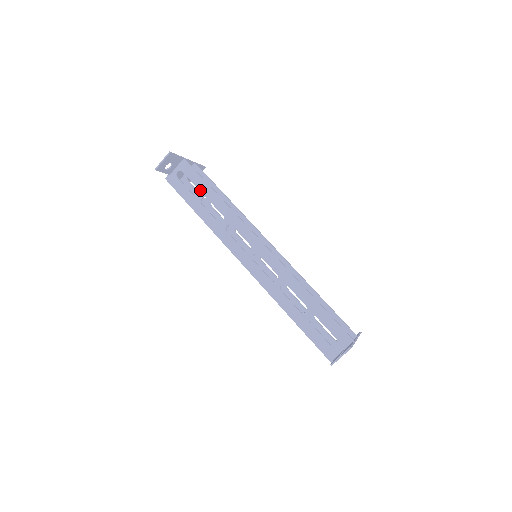
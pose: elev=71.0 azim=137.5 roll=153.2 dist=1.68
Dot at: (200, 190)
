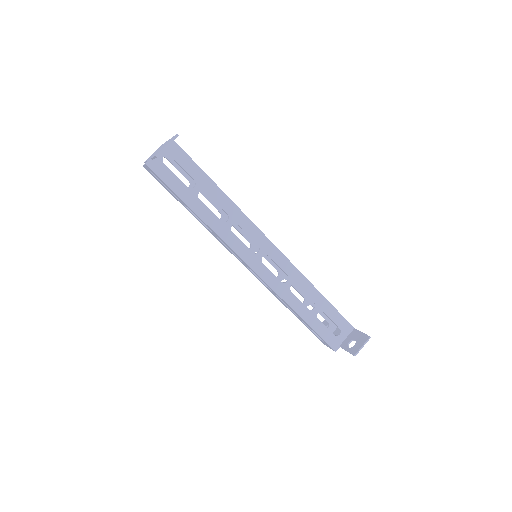
Dot at: (197, 182)
